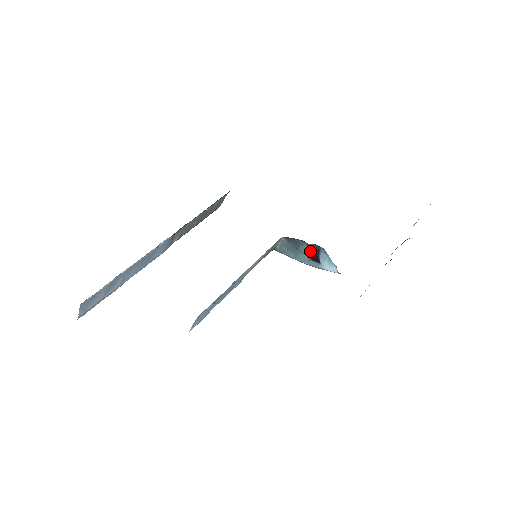
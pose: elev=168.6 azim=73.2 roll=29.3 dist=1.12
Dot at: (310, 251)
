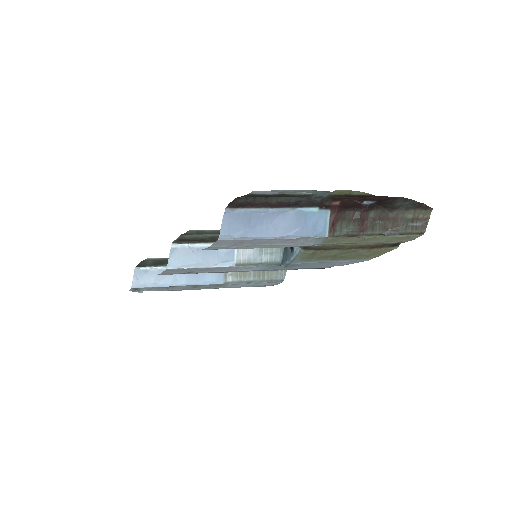
Dot at: occluded
